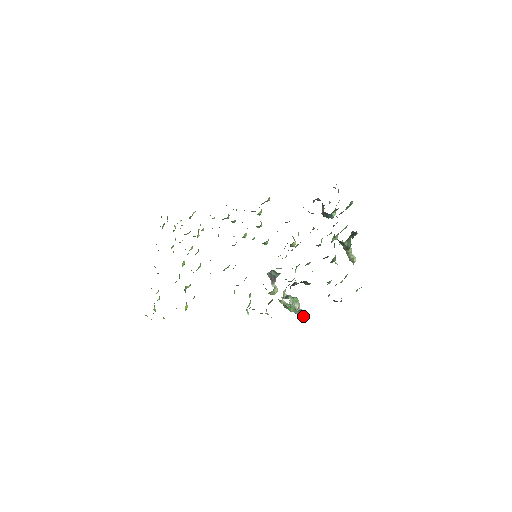
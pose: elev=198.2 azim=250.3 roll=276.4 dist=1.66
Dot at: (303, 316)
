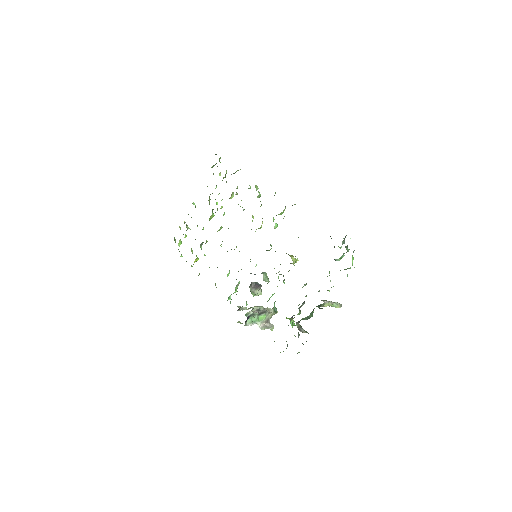
Dot at: (271, 325)
